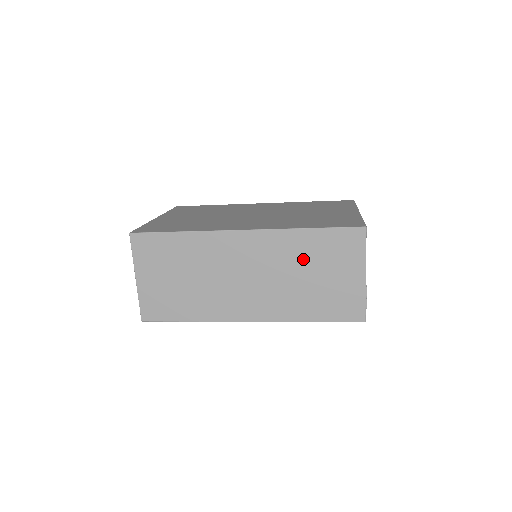
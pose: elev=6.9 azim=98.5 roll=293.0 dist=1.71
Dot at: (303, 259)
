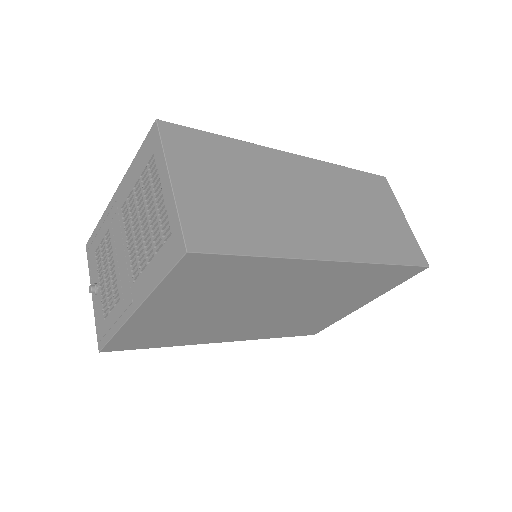
Dot at: (356, 194)
